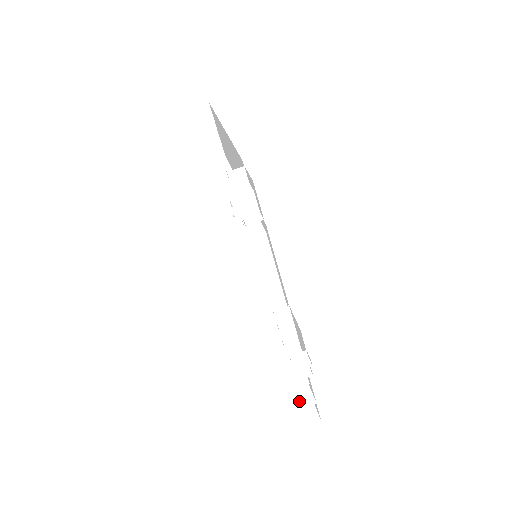
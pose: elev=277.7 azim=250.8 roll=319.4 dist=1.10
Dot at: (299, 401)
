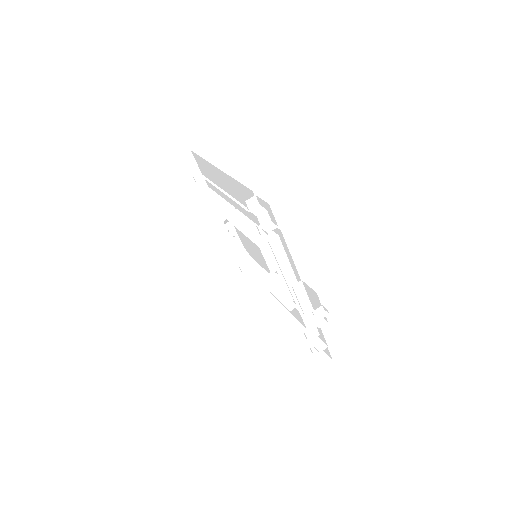
Dot at: occluded
